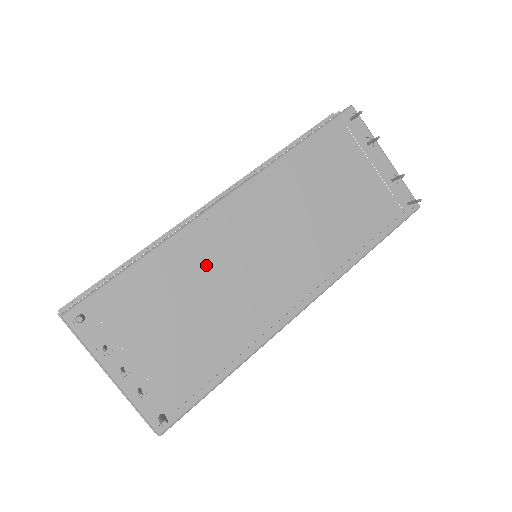
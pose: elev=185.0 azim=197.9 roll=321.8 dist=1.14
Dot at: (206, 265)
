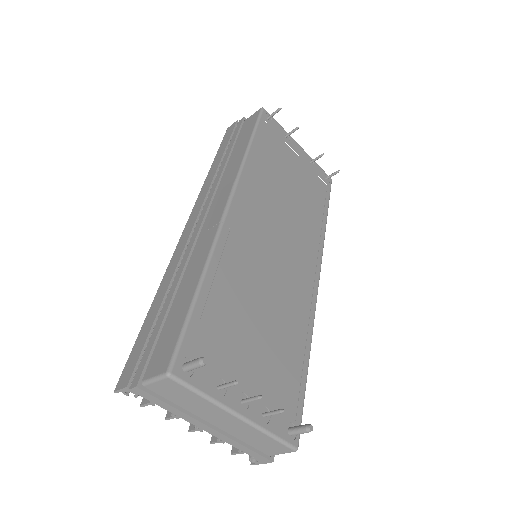
Dot at: (248, 270)
